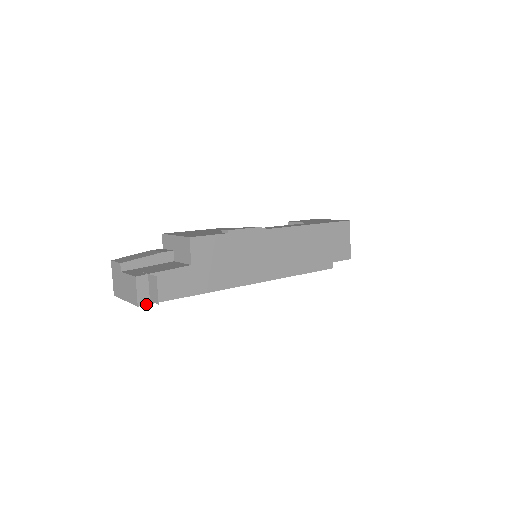
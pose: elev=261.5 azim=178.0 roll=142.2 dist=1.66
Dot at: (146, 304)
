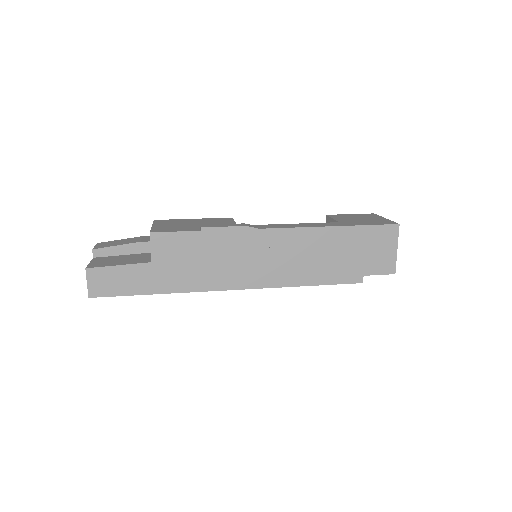
Dot at: (98, 296)
